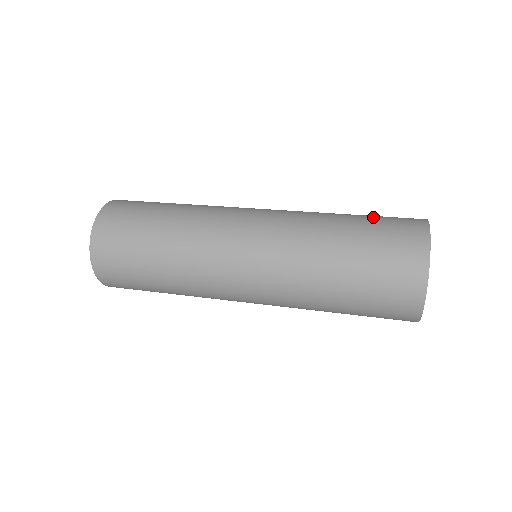
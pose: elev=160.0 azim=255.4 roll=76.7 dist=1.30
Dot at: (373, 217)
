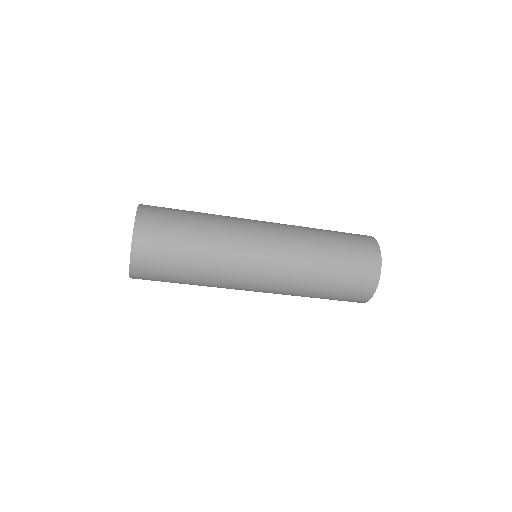
Dot at: occluded
